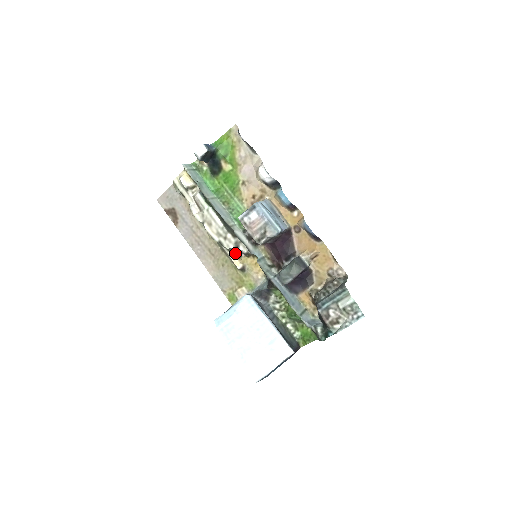
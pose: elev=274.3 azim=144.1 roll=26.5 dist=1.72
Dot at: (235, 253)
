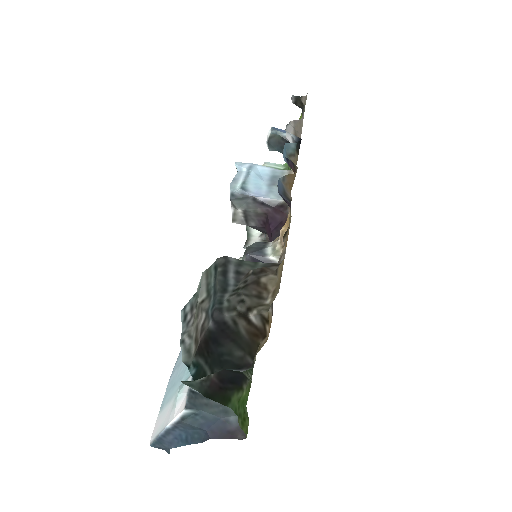
Dot at: occluded
